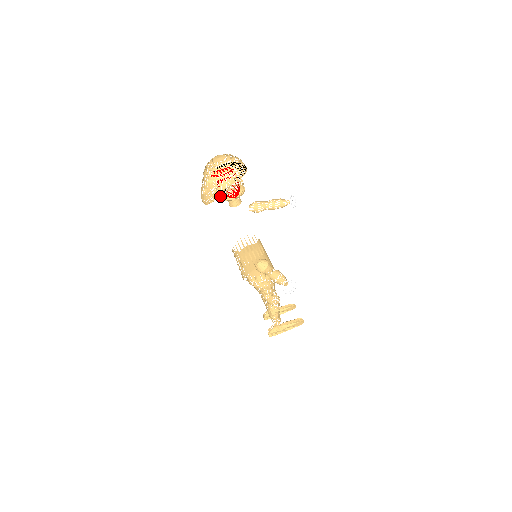
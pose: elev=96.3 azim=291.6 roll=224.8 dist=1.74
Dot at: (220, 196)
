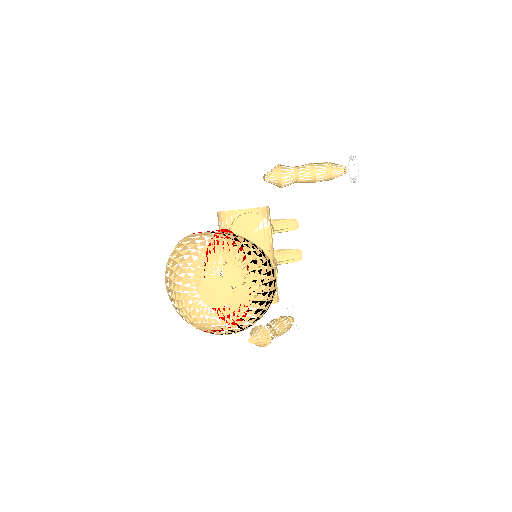
Dot at: occluded
